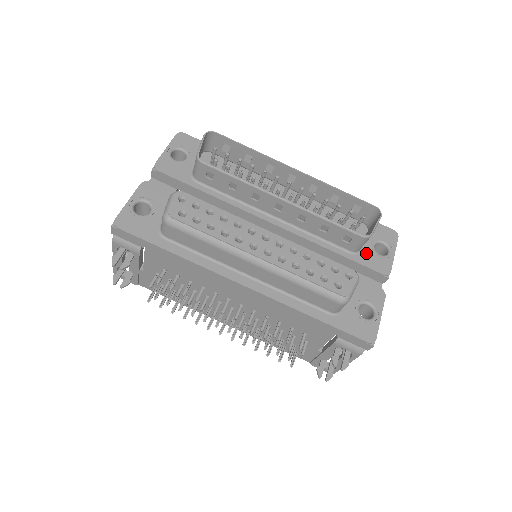
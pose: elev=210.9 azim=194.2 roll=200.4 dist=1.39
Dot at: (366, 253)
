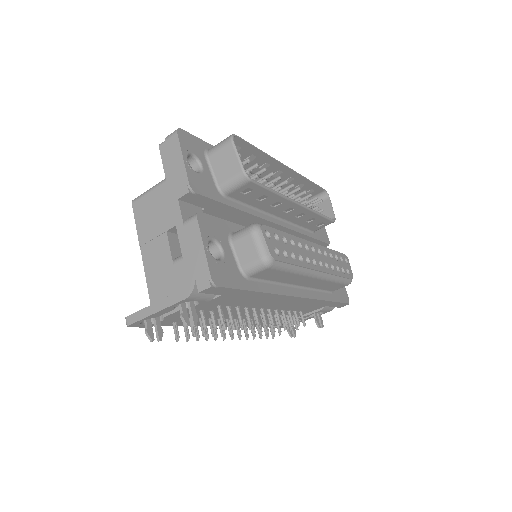
Dot at: occluded
